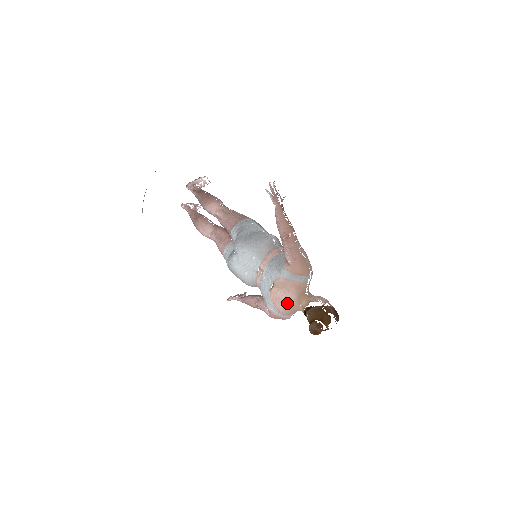
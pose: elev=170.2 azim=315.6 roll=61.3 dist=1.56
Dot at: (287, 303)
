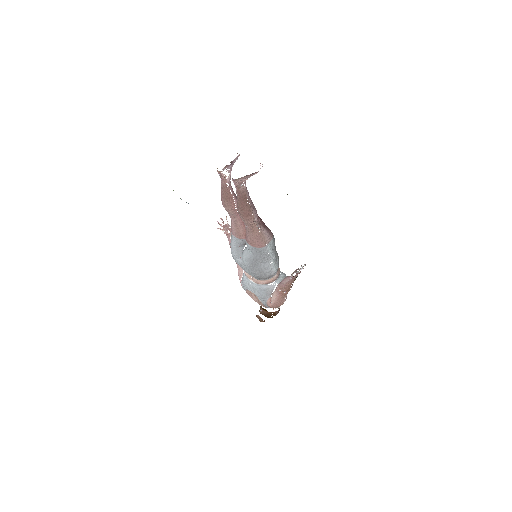
Dot at: occluded
